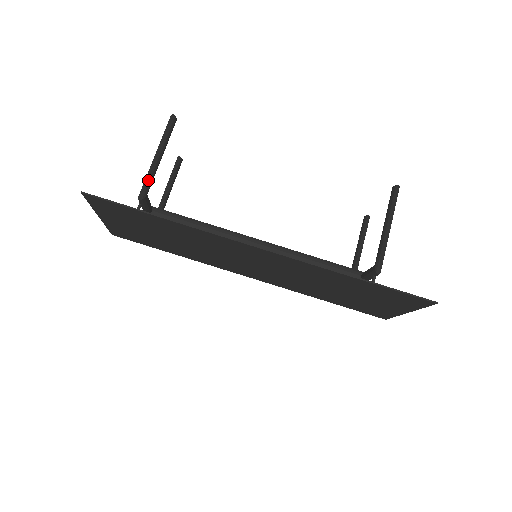
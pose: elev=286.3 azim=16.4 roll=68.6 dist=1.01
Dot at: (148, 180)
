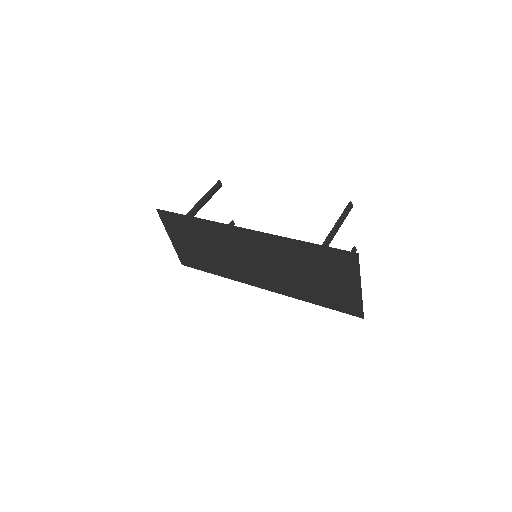
Dot at: (195, 207)
